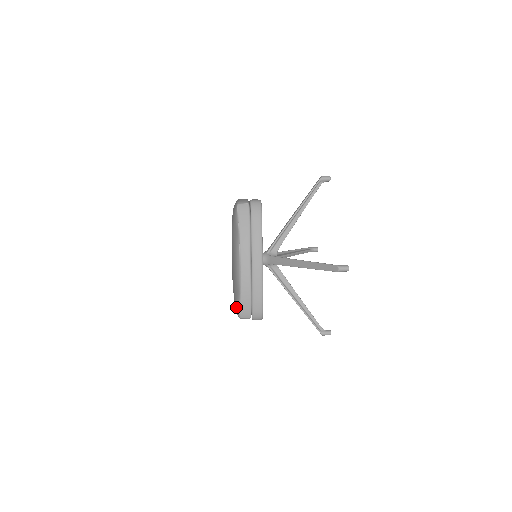
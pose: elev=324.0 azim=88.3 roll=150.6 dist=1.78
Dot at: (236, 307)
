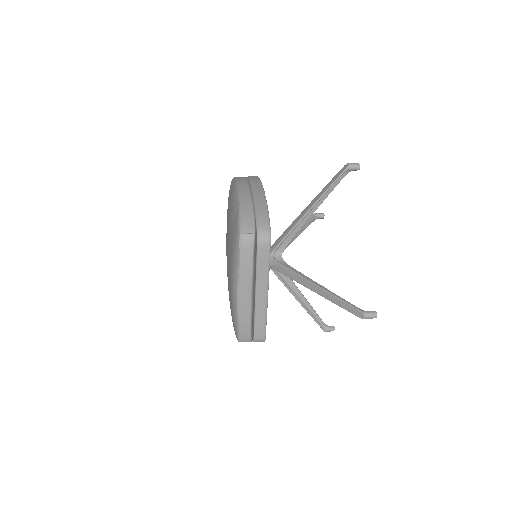
Dot at: (235, 231)
